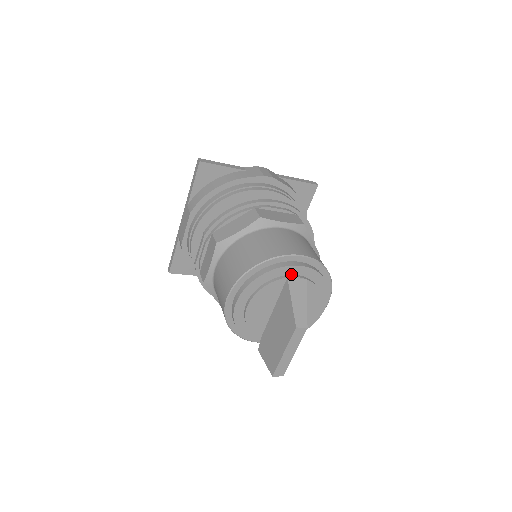
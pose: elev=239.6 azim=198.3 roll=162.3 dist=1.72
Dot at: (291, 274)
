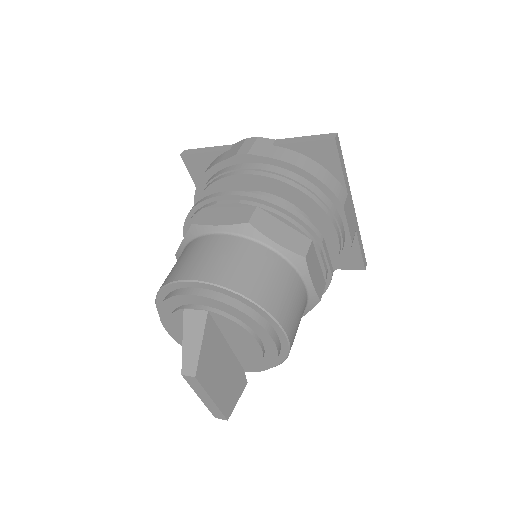
Dot at: (190, 303)
